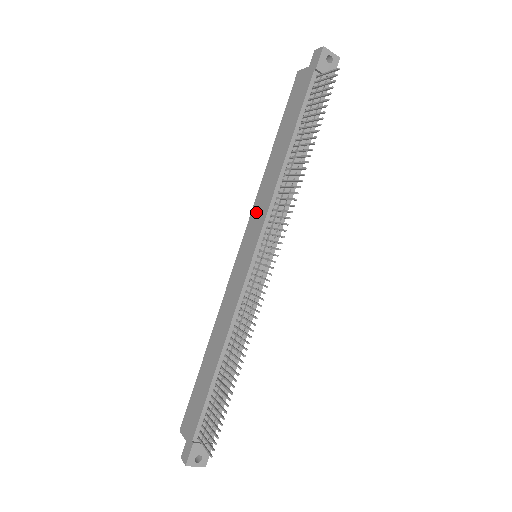
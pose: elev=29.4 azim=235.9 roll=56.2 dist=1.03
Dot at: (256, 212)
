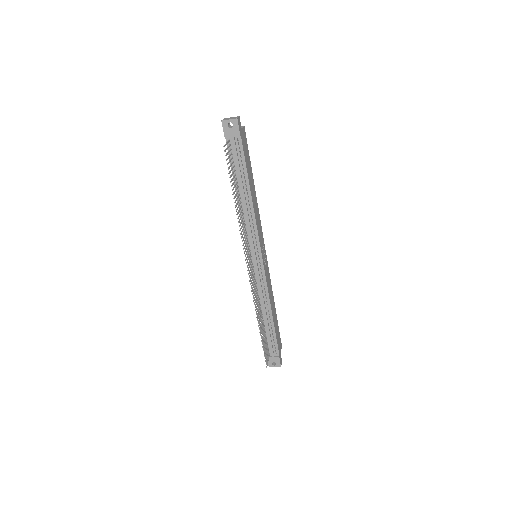
Dot at: occluded
